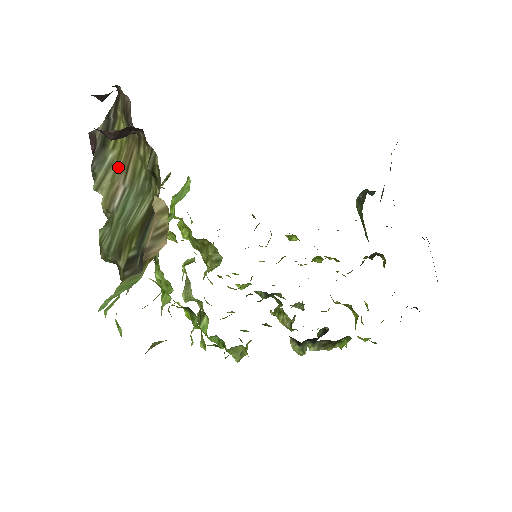
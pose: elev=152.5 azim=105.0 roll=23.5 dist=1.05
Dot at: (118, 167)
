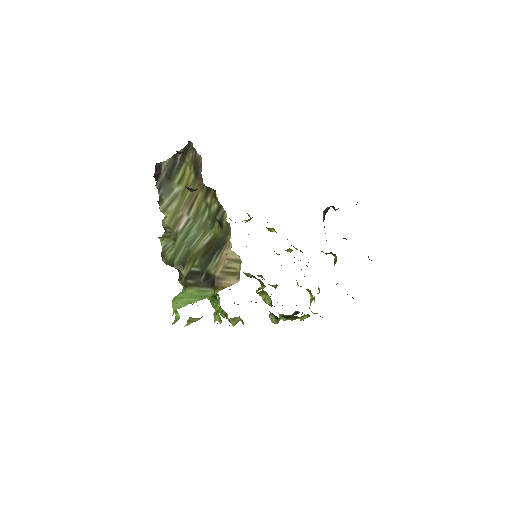
Dot at: (183, 200)
